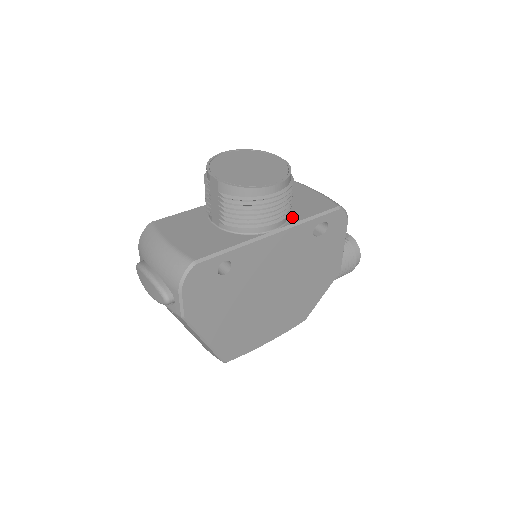
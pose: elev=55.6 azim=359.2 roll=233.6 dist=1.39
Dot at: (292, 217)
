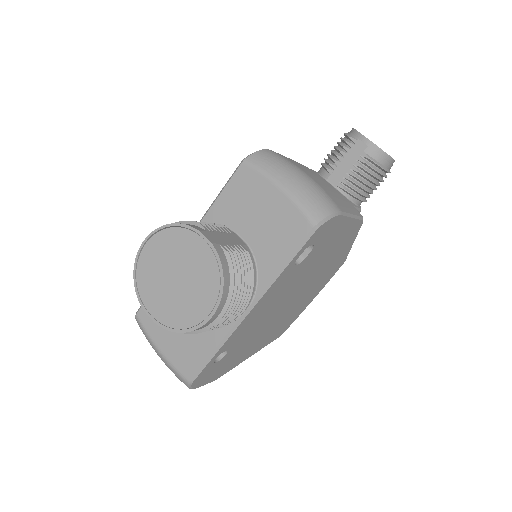
Dot at: (261, 274)
